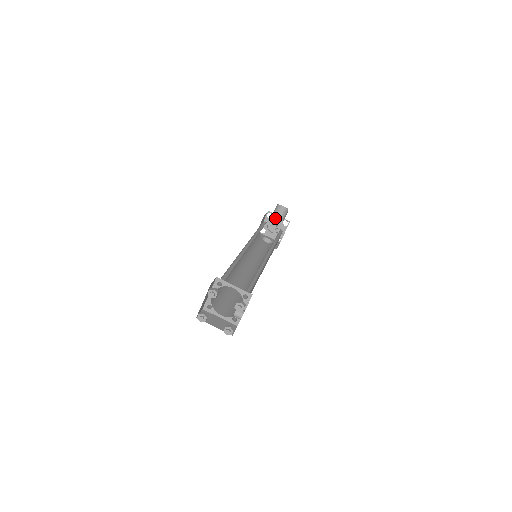
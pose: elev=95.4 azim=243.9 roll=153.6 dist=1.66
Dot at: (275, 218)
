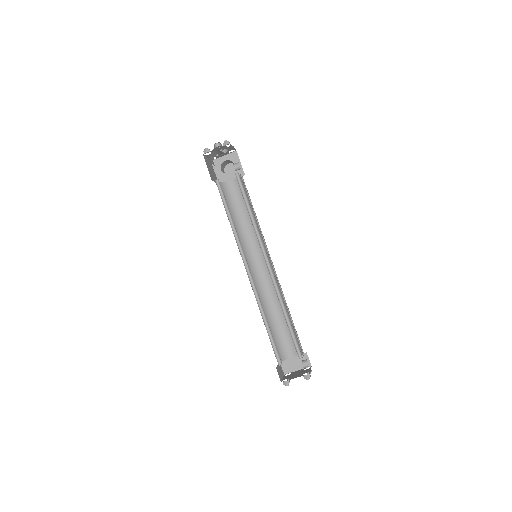
Dot at: occluded
